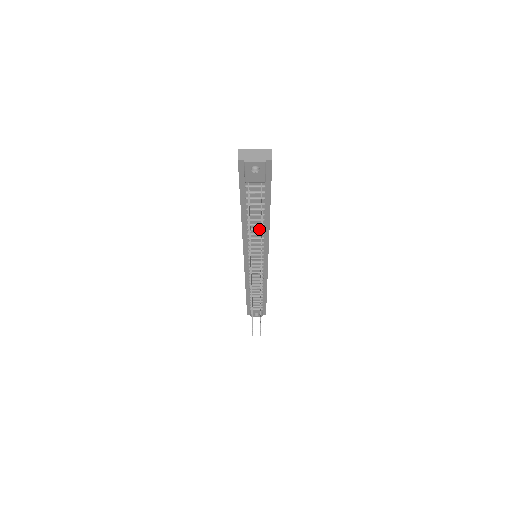
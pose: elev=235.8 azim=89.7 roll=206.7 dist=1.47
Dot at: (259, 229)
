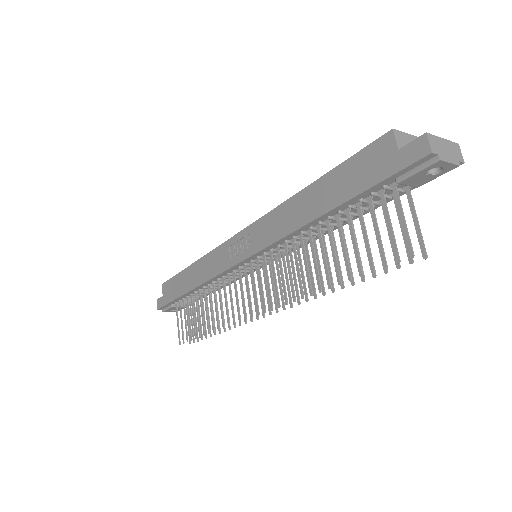
Dot at: (316, 234)
